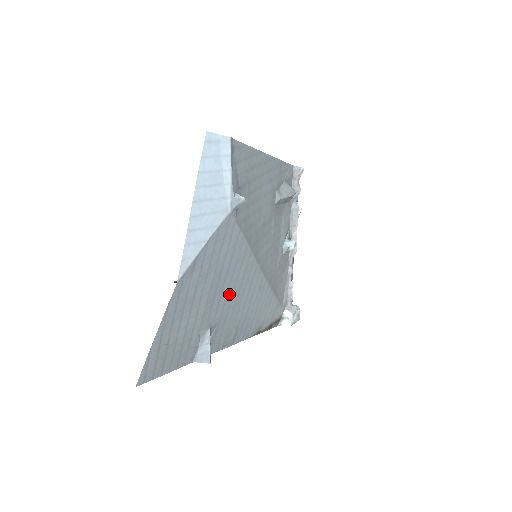
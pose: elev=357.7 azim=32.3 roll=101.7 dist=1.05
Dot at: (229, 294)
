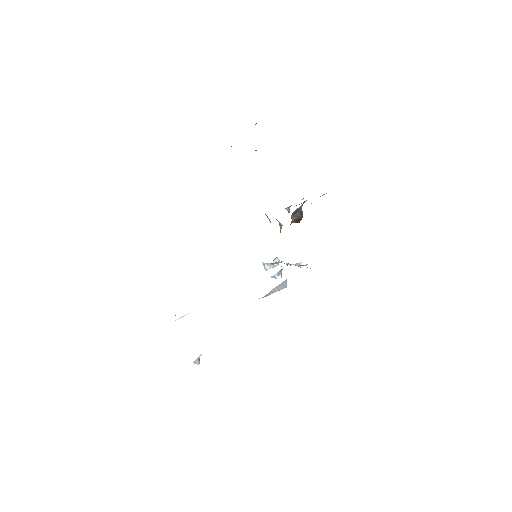
Dot at: occluded
